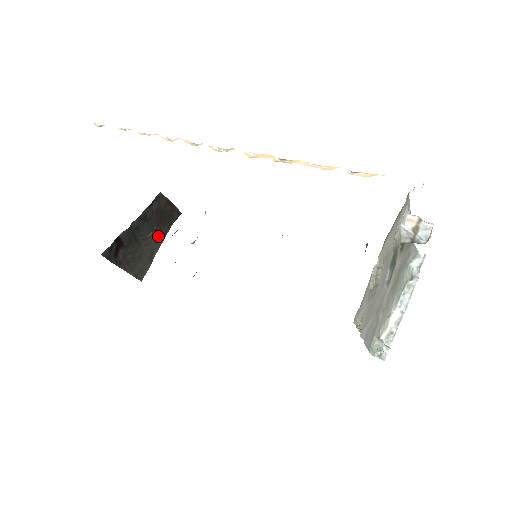
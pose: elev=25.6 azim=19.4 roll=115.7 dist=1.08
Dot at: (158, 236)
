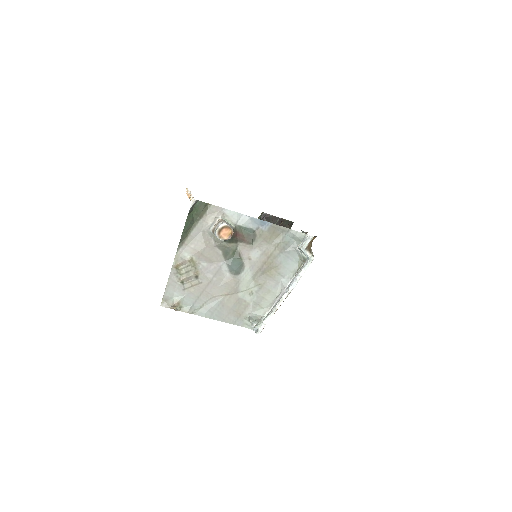
Dot at: occluded
